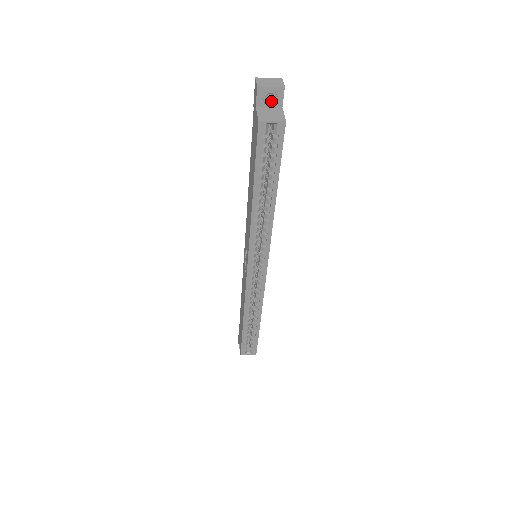
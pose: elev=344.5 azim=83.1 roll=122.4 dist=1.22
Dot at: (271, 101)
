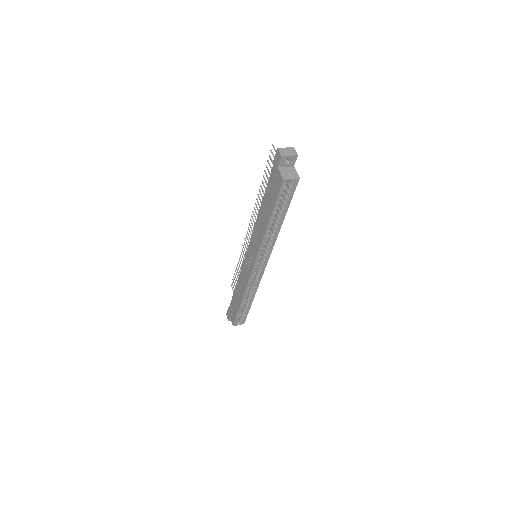
Dot at: (288, 163)
